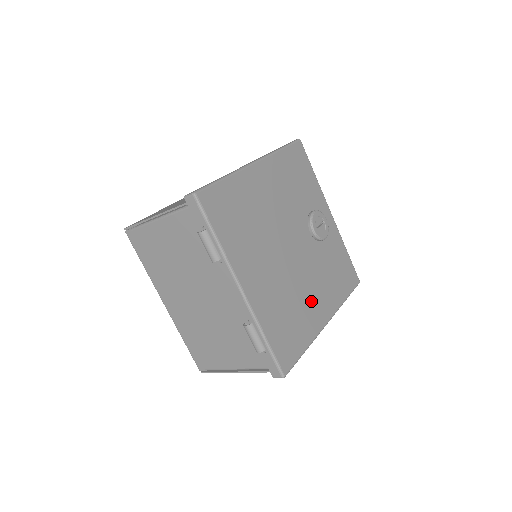
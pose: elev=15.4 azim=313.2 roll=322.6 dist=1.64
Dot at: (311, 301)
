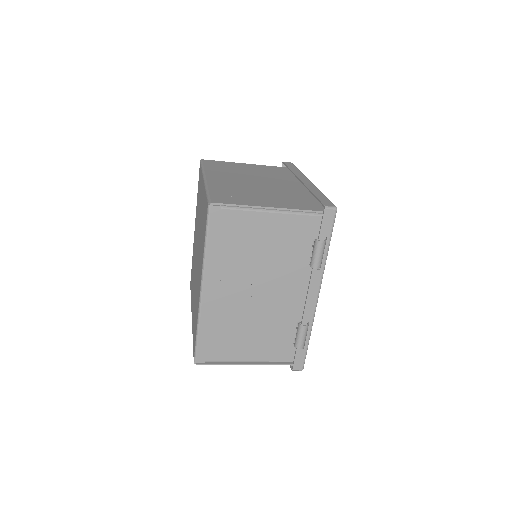
Dot at: occluded
